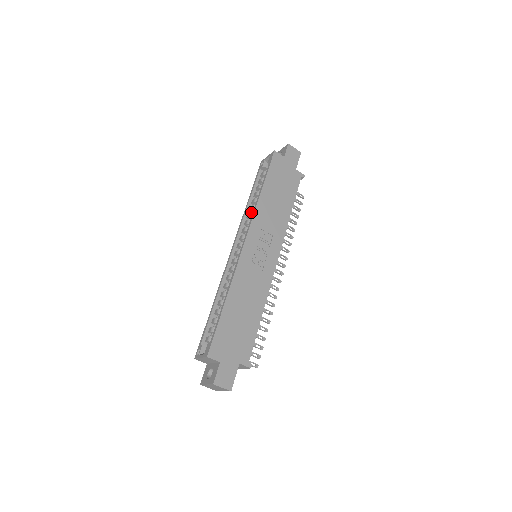
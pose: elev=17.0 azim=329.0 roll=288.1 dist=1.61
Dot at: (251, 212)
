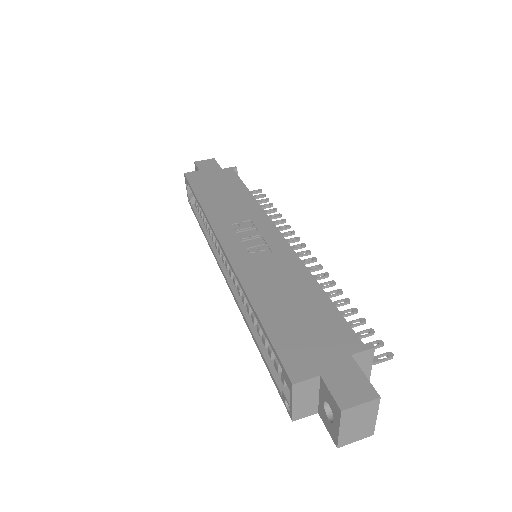
Dot at: (212, 232)
